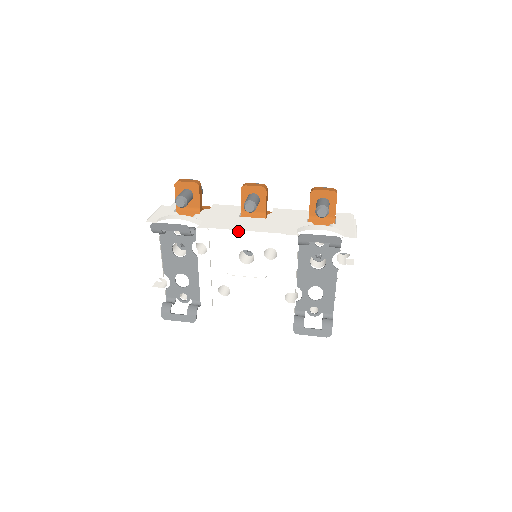
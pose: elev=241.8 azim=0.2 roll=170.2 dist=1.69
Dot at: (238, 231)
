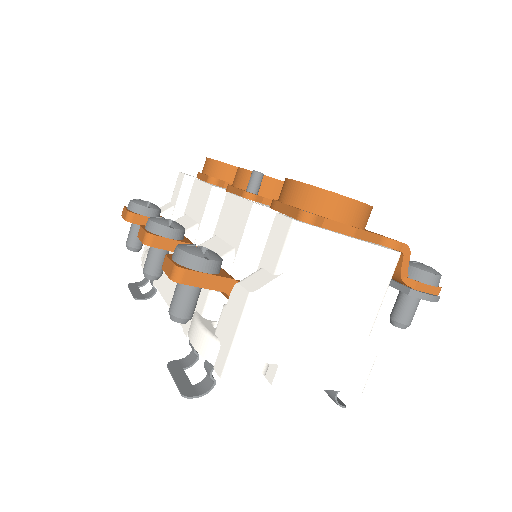
Dot at: (166, 301)
